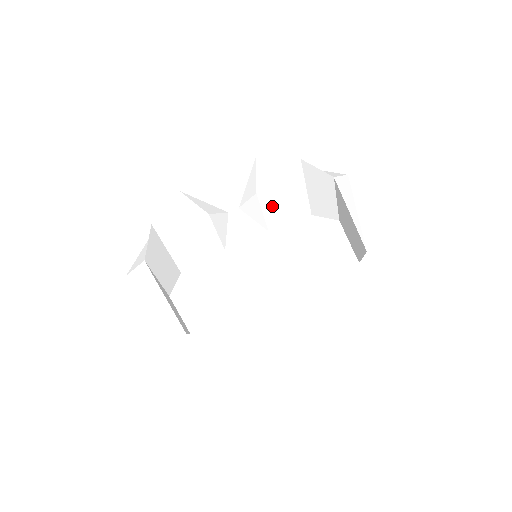
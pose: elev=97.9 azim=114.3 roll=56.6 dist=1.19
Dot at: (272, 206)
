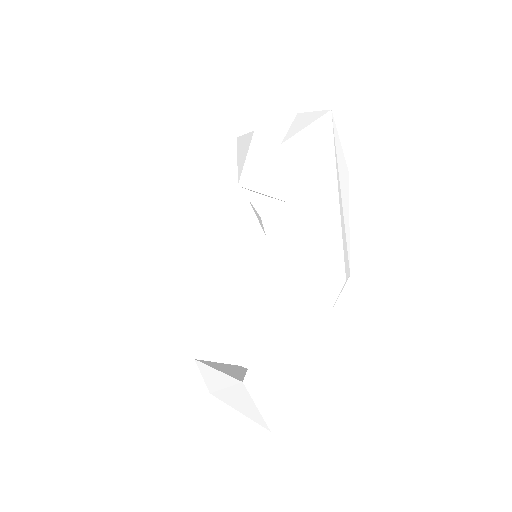
Dot at: (271, 184)
